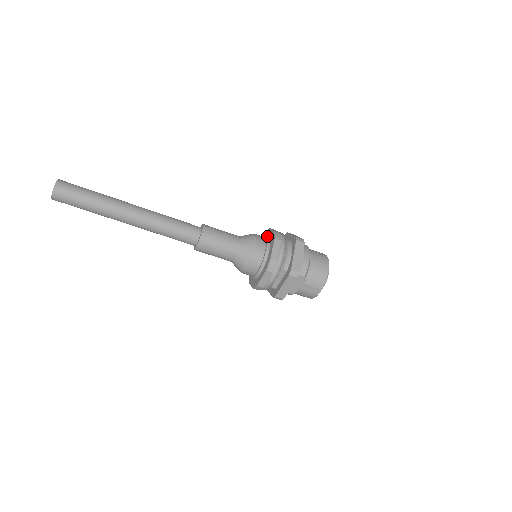
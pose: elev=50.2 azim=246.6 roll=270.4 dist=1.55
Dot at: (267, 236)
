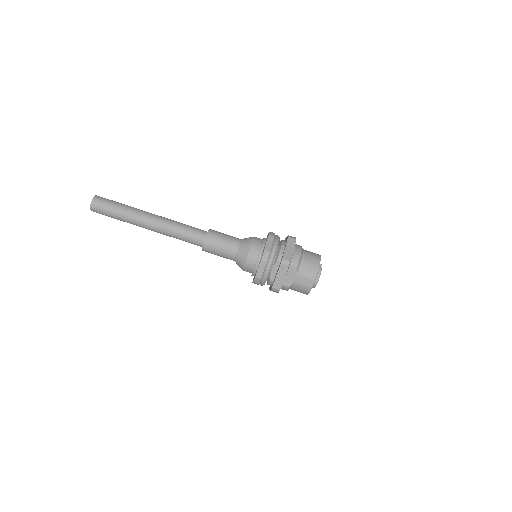
Dot at: occluded
